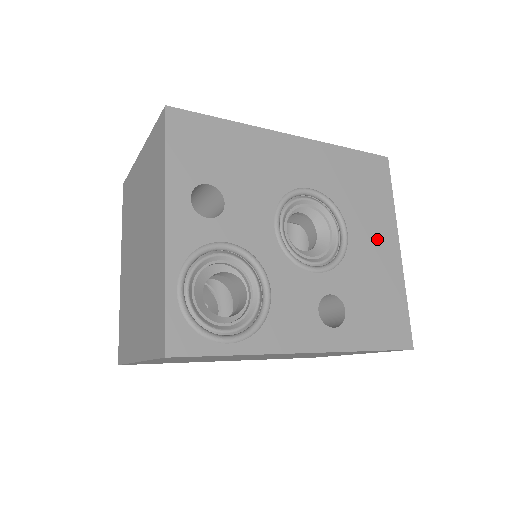
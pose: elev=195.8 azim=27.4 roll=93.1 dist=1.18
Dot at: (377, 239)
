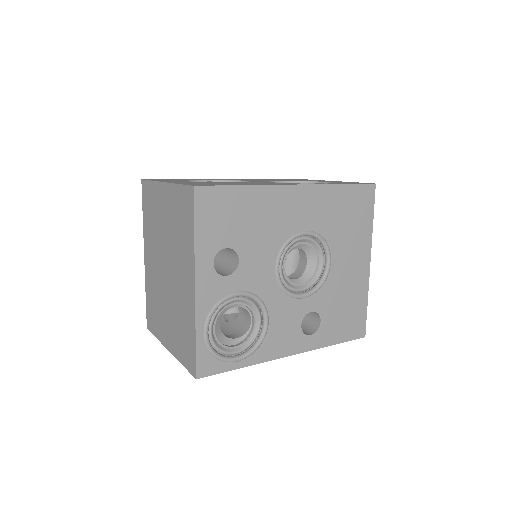
Dot at: (353, 260)
